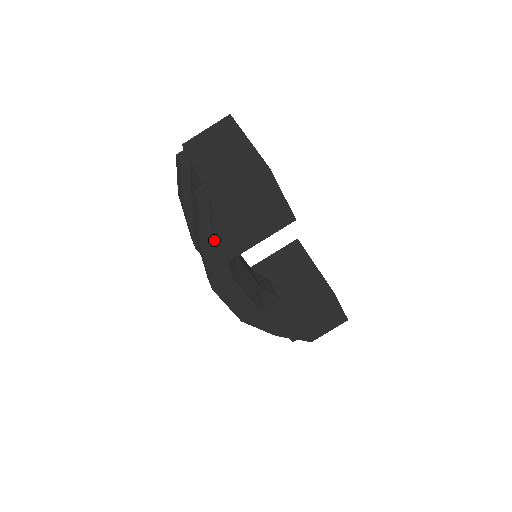
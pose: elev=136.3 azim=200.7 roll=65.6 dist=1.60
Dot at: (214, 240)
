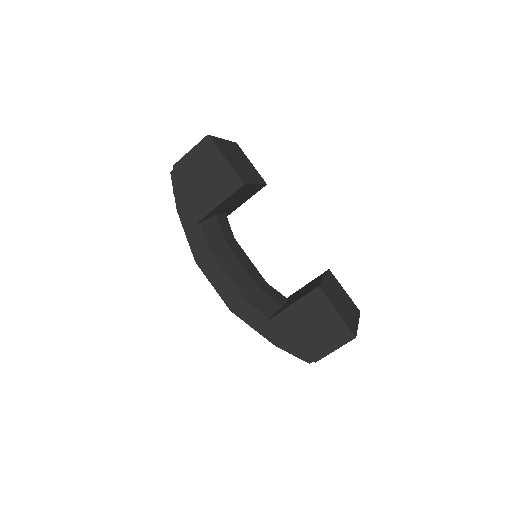
Dot at: (180, 201)
